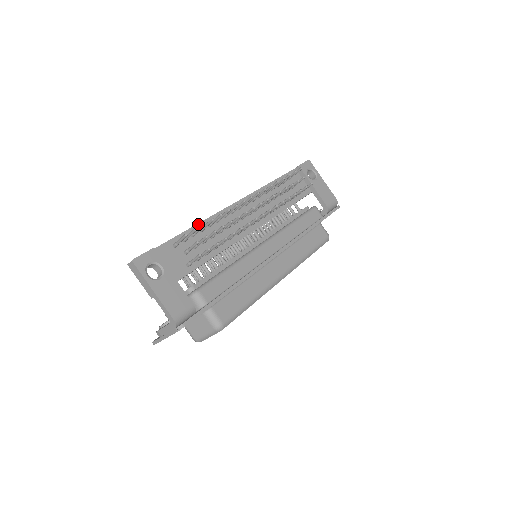
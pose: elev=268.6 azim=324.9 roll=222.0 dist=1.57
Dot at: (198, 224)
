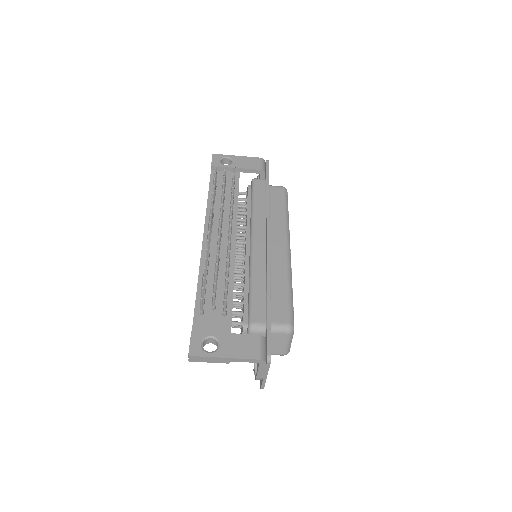
Dot at: (198, 282)
